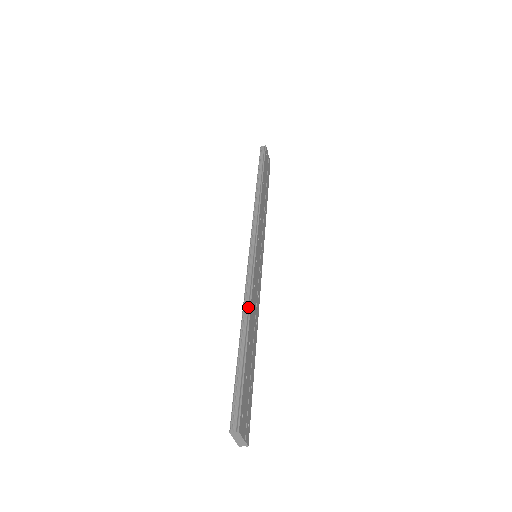
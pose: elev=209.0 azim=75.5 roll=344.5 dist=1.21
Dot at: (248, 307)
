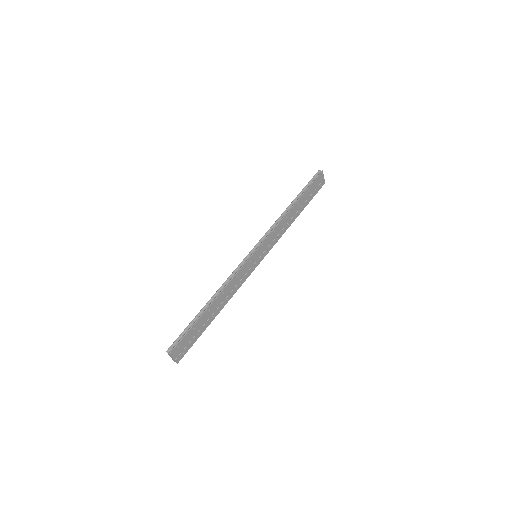
Dot at: (222, 289)
